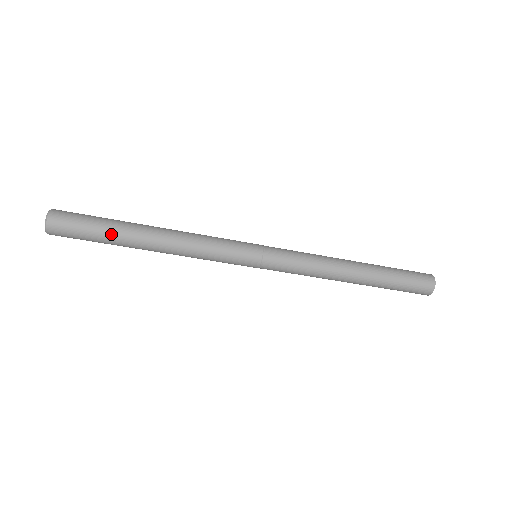
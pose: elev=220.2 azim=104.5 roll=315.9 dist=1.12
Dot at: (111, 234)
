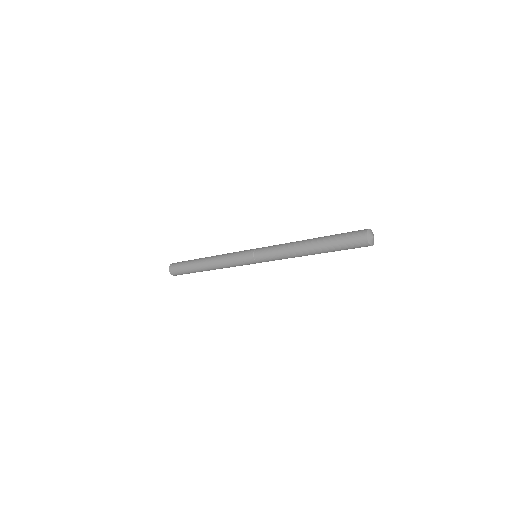
Dot at: (192, 271)
